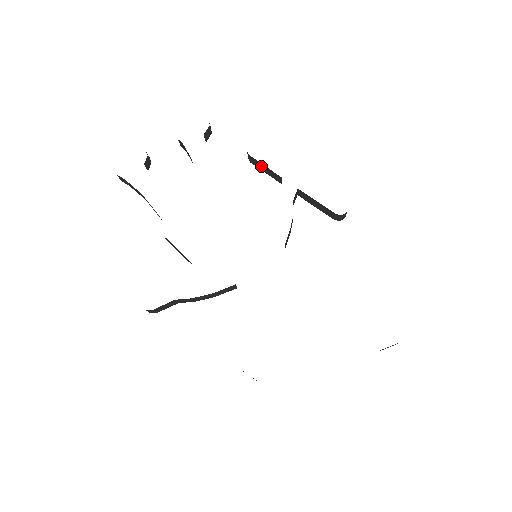
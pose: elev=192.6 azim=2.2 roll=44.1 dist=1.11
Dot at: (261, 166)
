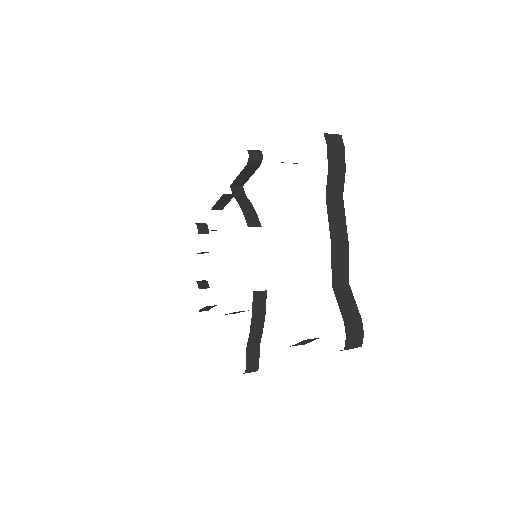
Dot at: (220, 204)
